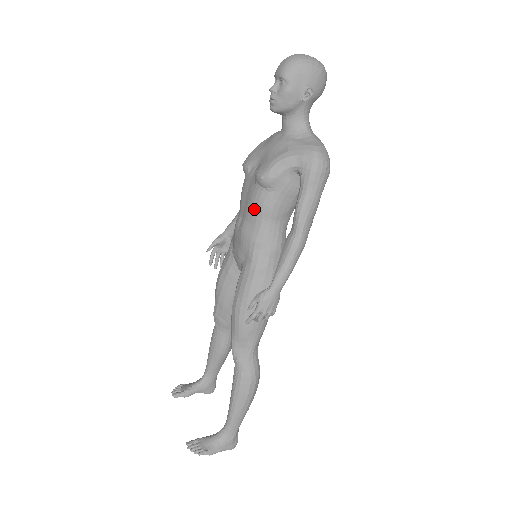
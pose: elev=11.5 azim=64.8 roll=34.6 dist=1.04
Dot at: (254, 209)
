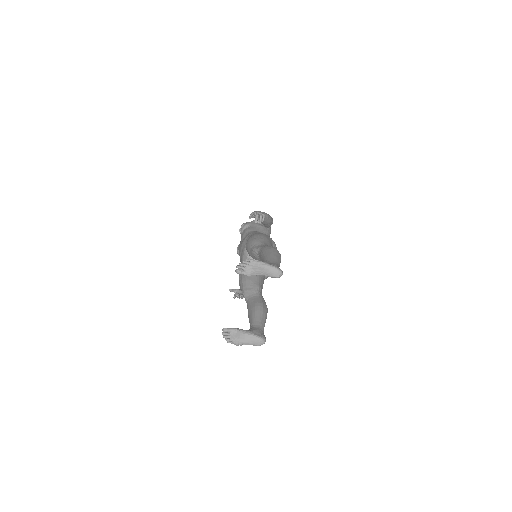
Dot at: (244, 234)
